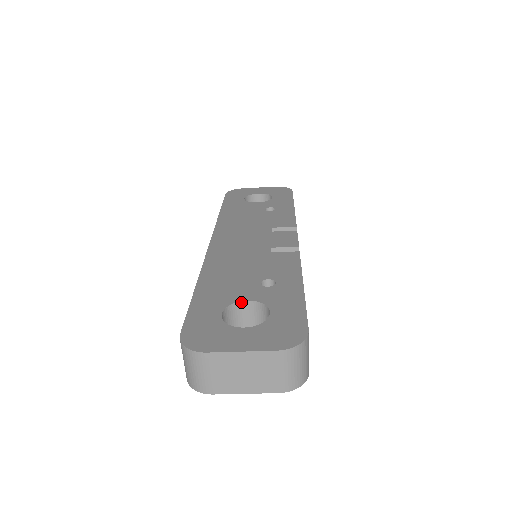
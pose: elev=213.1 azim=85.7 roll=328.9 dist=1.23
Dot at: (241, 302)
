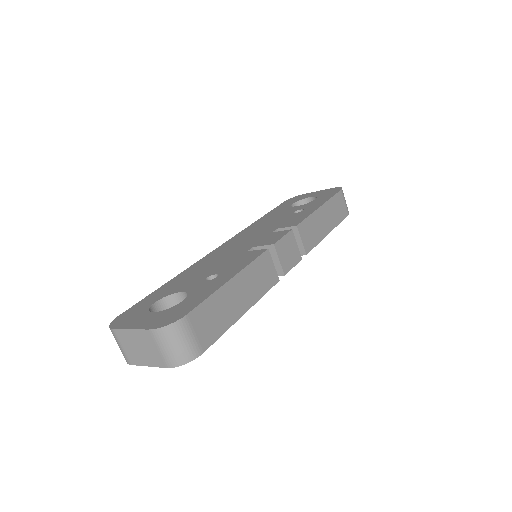
Dot at: (178, 293)
